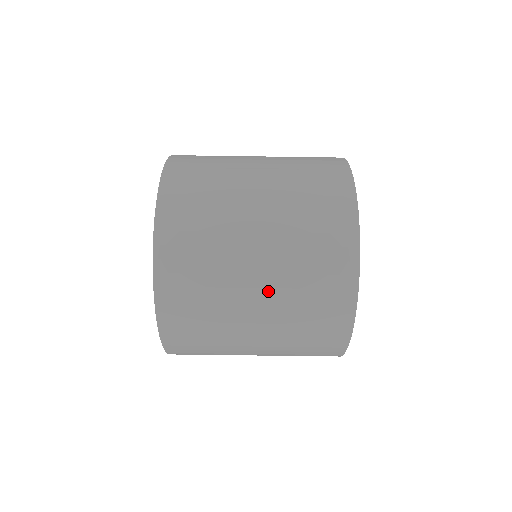
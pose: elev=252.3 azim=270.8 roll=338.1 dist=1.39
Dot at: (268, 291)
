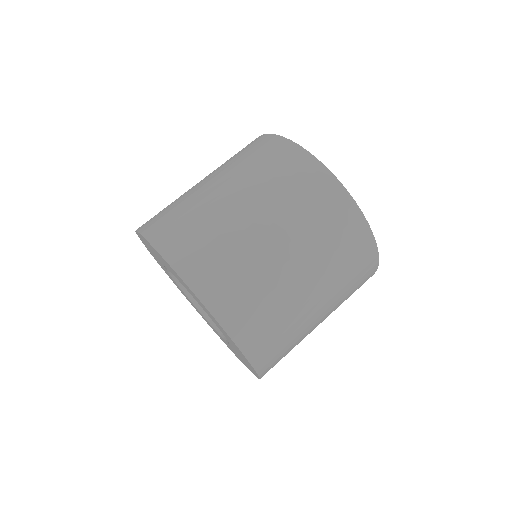
Dot at: (267, 215)
